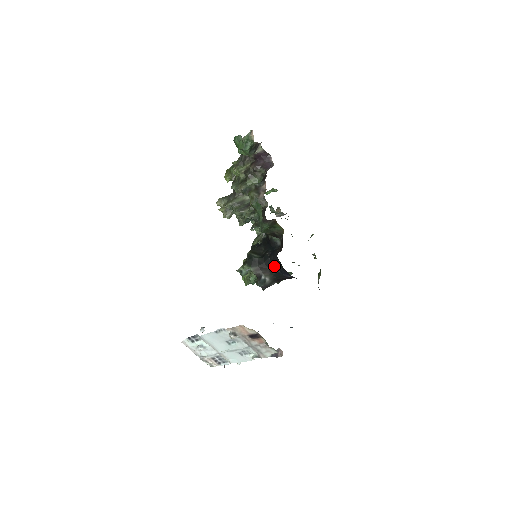
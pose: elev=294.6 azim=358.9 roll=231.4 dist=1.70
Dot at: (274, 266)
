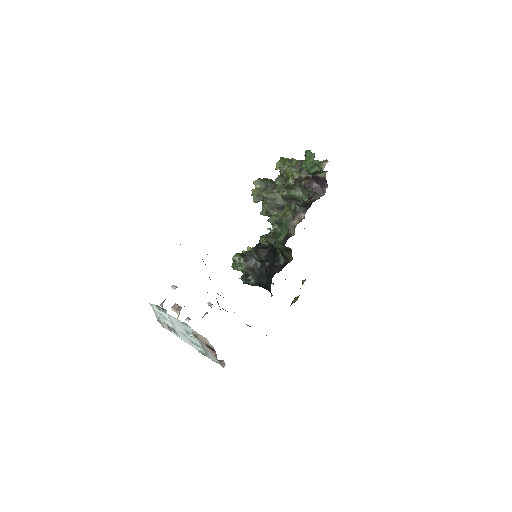
Dot at: (265, 278)
